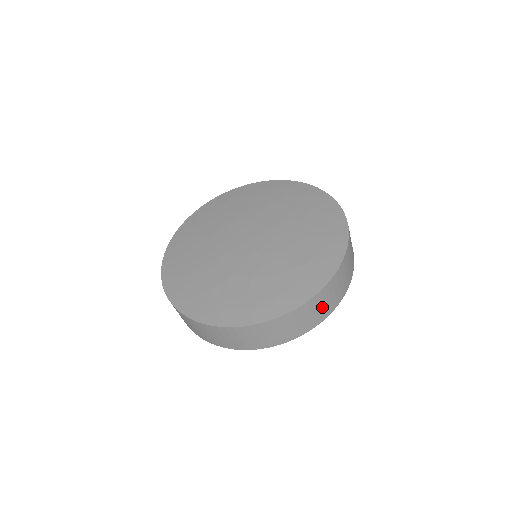
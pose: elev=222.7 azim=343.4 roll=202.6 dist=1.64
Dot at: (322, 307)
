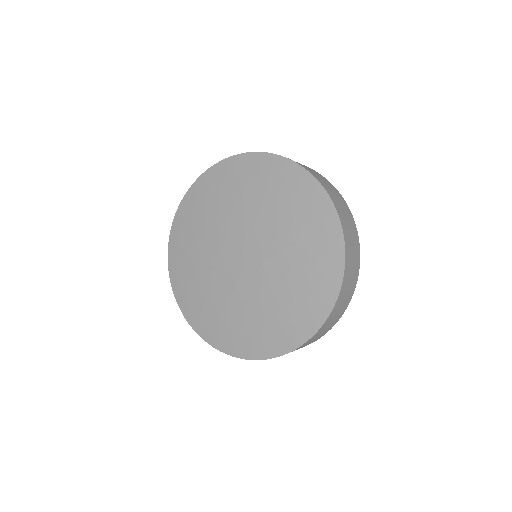
Dot at: (314, 339)
